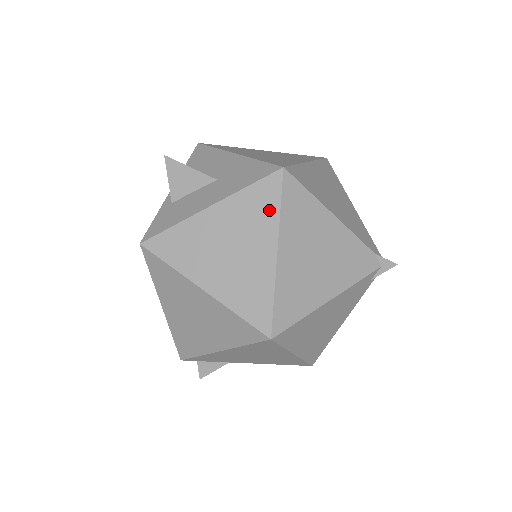
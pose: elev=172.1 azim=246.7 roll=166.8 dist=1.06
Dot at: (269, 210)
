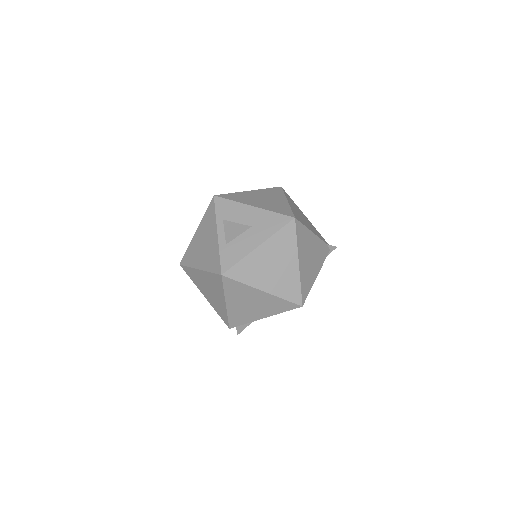
Dot at: (291, 242)
